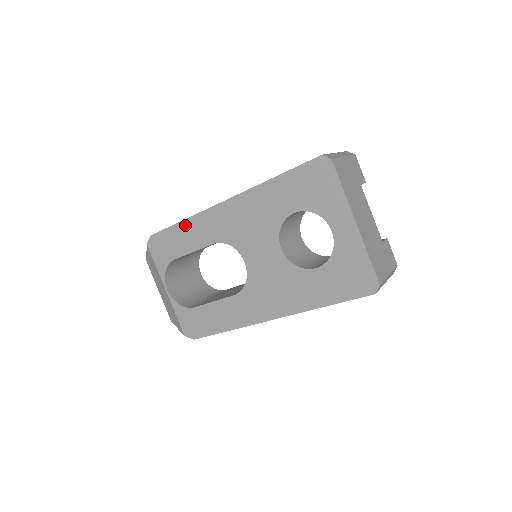
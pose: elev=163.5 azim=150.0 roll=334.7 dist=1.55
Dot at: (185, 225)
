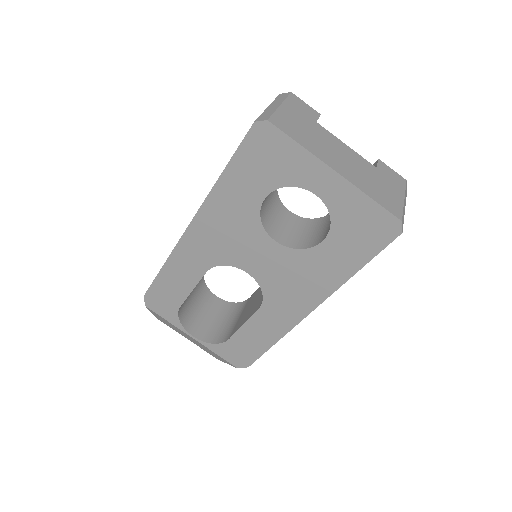
Dot at: (167, 270)
